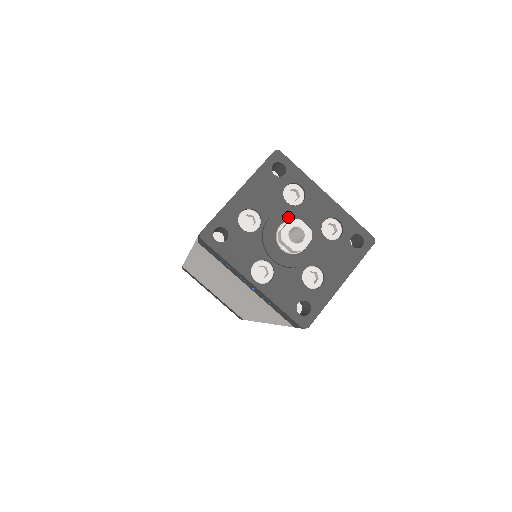
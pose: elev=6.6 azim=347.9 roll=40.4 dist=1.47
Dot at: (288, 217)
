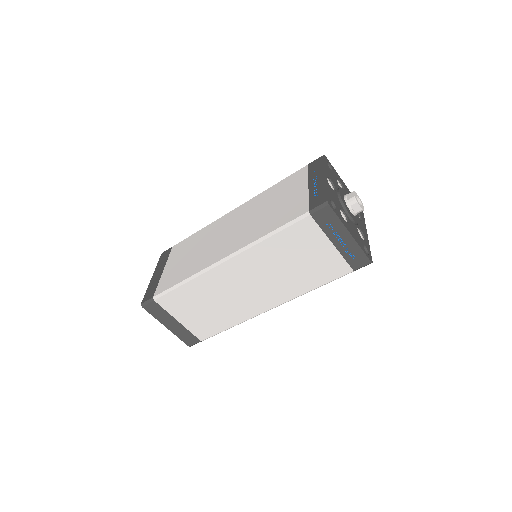
Dot at: occluded
